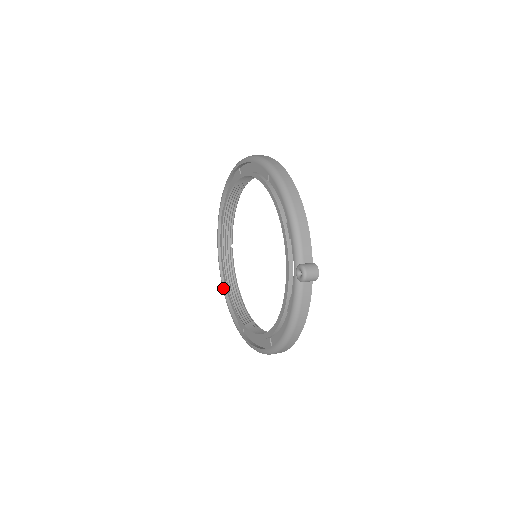
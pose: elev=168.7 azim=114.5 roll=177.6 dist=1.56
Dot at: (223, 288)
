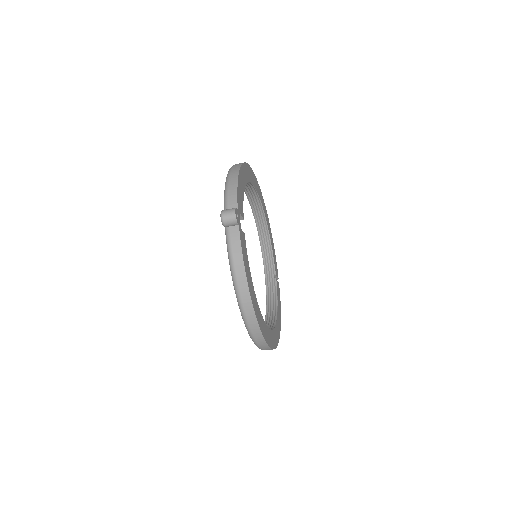
Dot at: occluded
